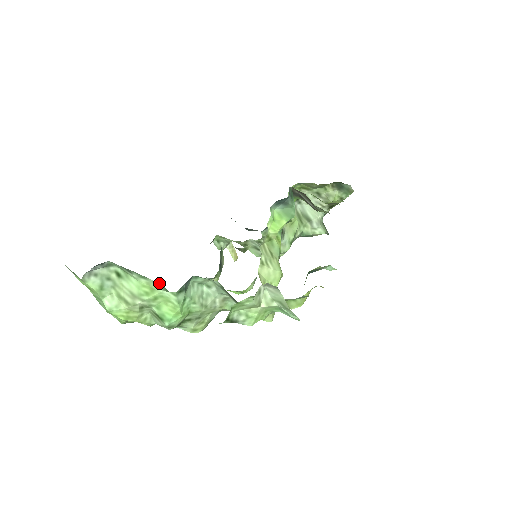
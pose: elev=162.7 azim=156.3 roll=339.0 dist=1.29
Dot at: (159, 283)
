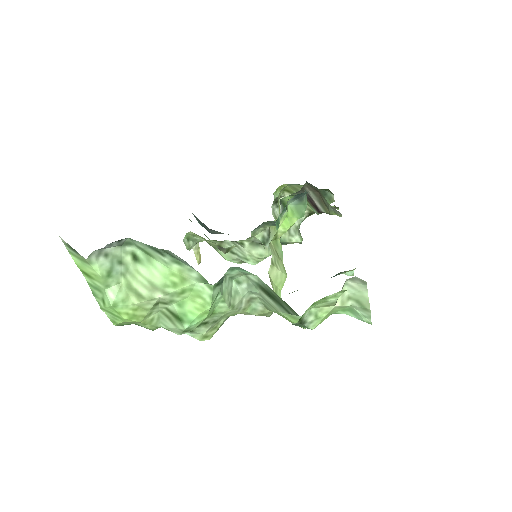
Dot at: (197, 271)
